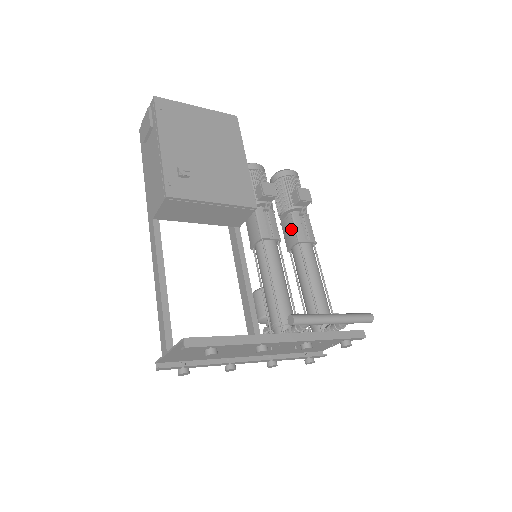
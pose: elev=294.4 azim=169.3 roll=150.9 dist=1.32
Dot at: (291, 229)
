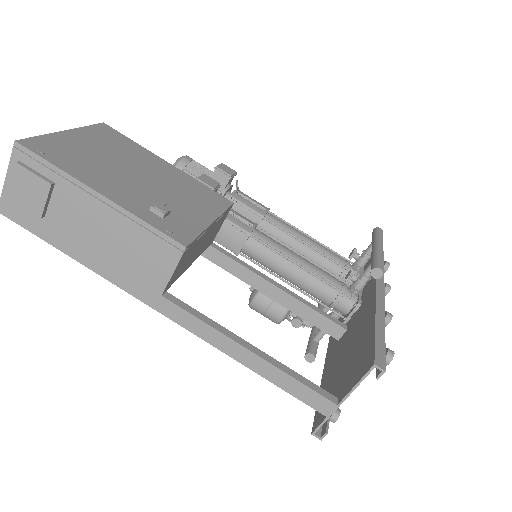
Dot at: (243, 211)
